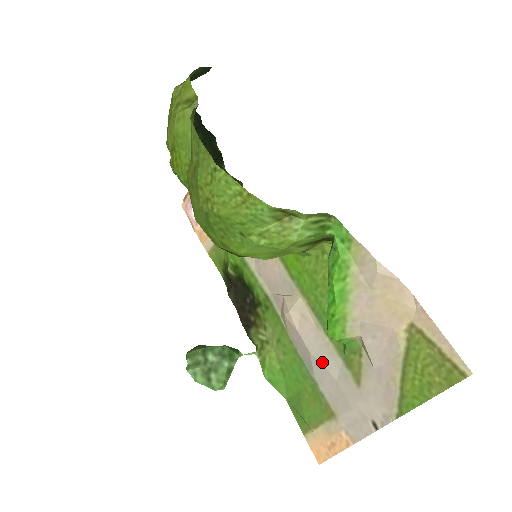
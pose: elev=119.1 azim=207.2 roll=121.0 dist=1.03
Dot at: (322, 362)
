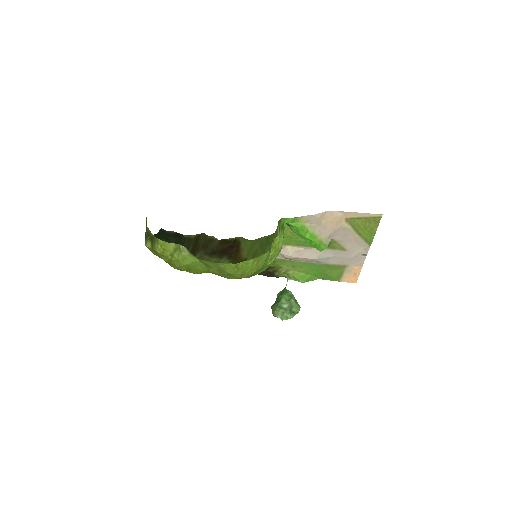
Dot at: (323, 257)
